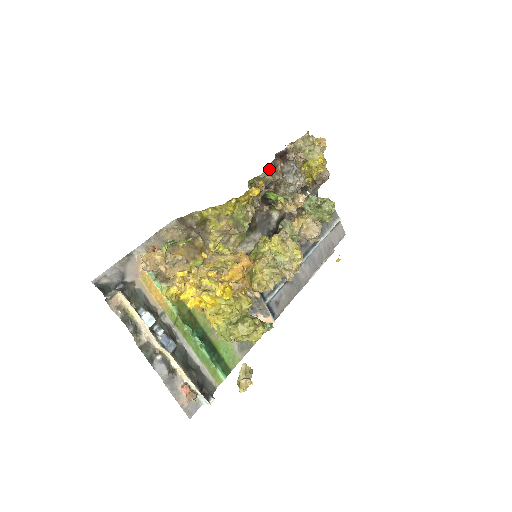
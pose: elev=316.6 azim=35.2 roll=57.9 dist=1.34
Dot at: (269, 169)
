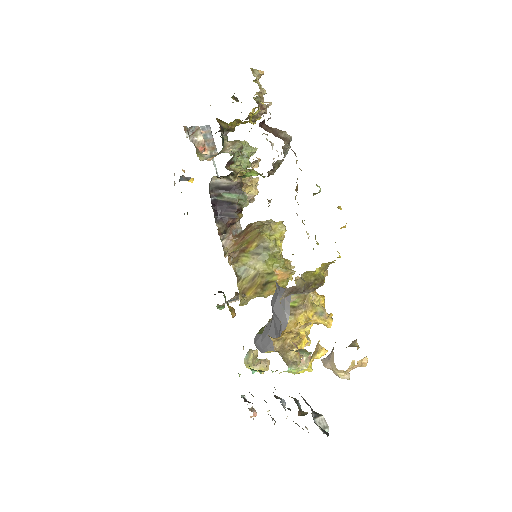
Dot at: occluded
